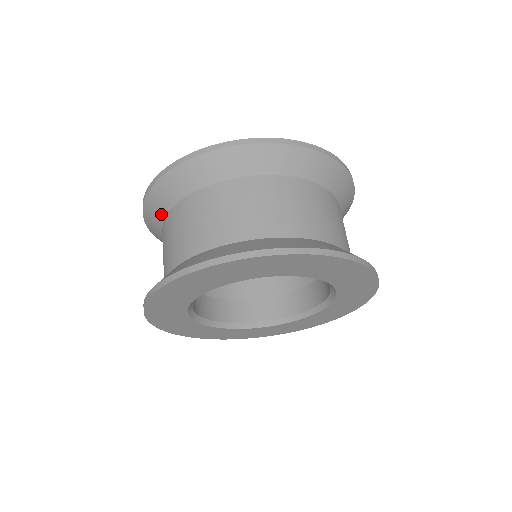
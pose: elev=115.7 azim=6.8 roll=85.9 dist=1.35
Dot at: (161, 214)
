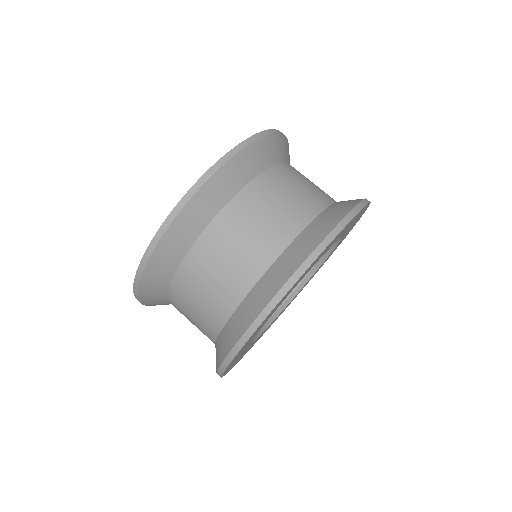
Dot at: (166, 304)
